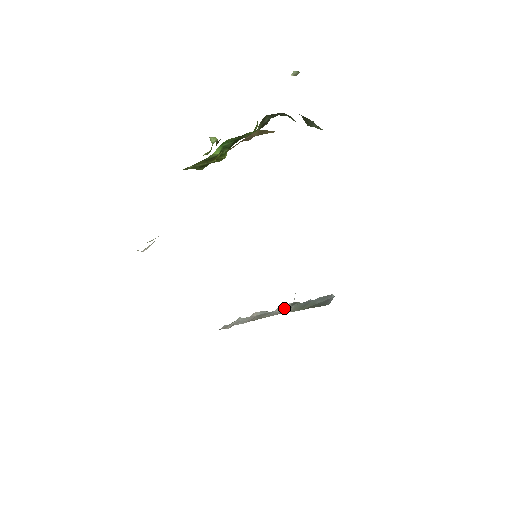
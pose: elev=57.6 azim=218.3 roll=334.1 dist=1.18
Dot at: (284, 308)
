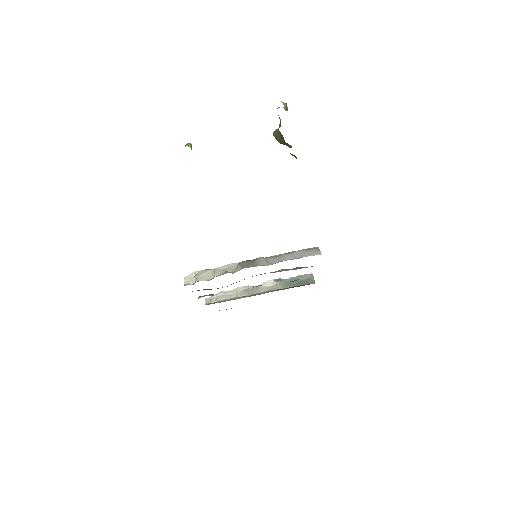
Dot at: (269, 284)
